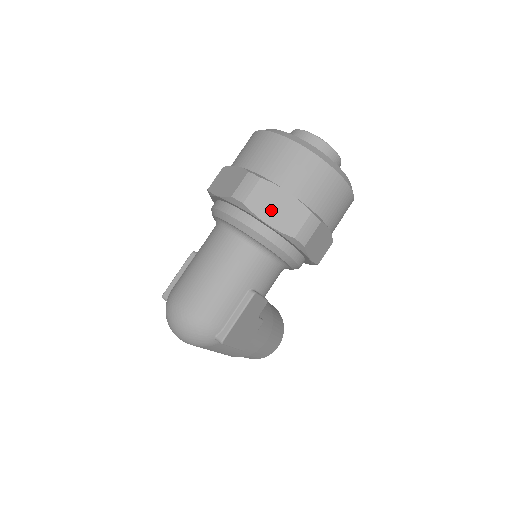
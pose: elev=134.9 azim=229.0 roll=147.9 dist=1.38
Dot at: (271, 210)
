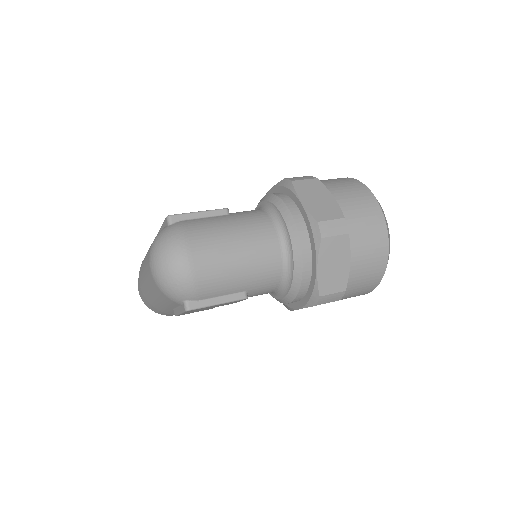
Dot at: (330, 262)
